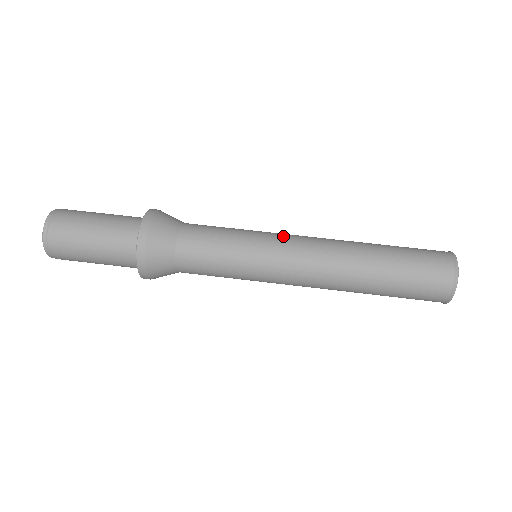
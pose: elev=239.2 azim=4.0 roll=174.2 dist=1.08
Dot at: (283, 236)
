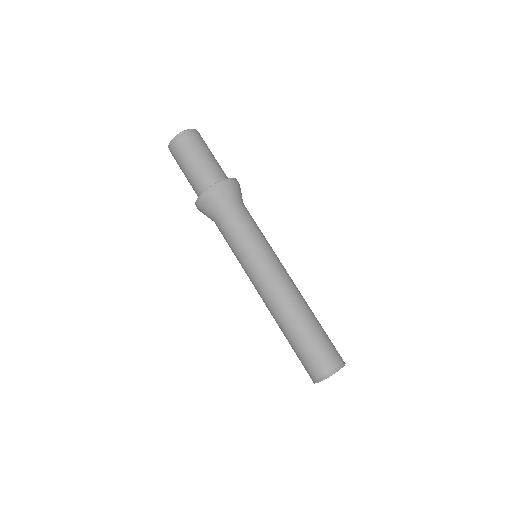
Dot at: (267, 267)
